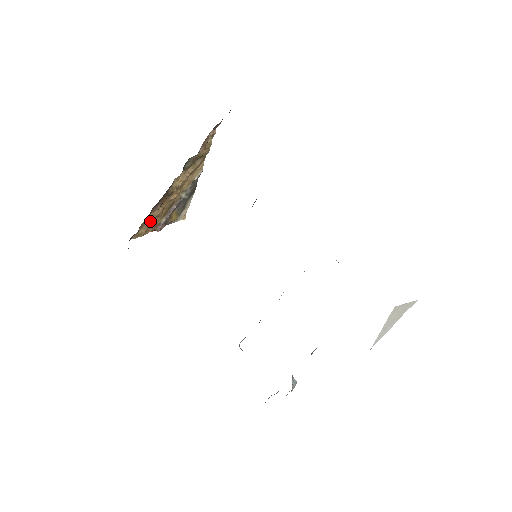
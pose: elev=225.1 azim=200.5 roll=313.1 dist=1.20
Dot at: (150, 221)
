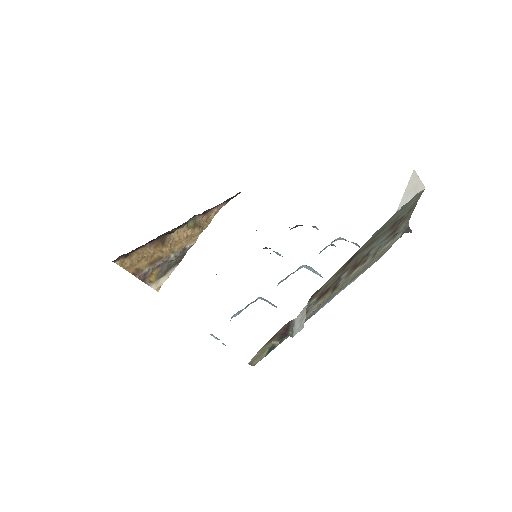
Dot at: (139, 257)
